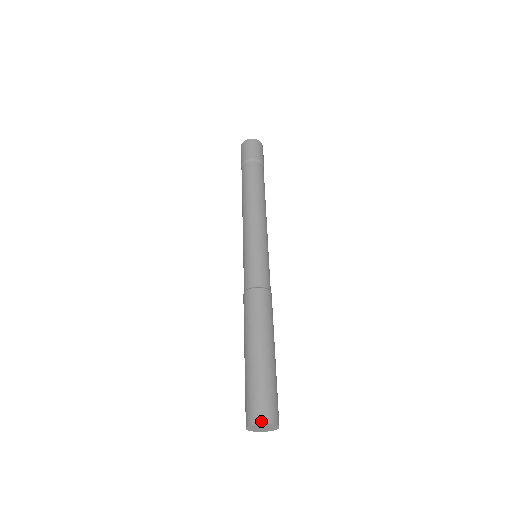
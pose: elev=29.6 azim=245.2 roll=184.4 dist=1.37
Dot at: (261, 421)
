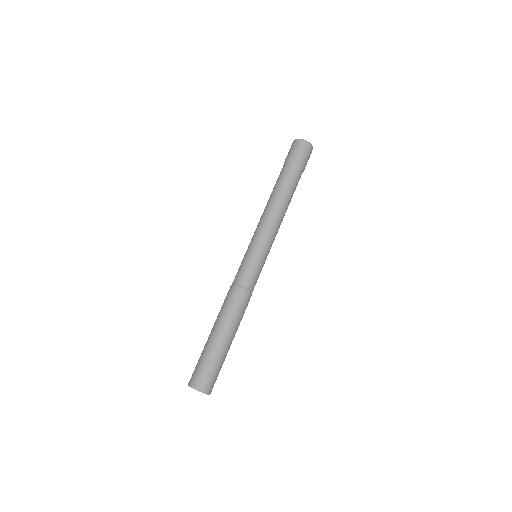
Dot at: (206, 392)
